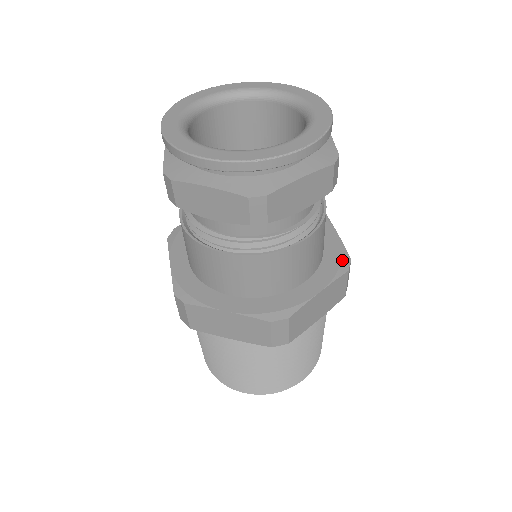
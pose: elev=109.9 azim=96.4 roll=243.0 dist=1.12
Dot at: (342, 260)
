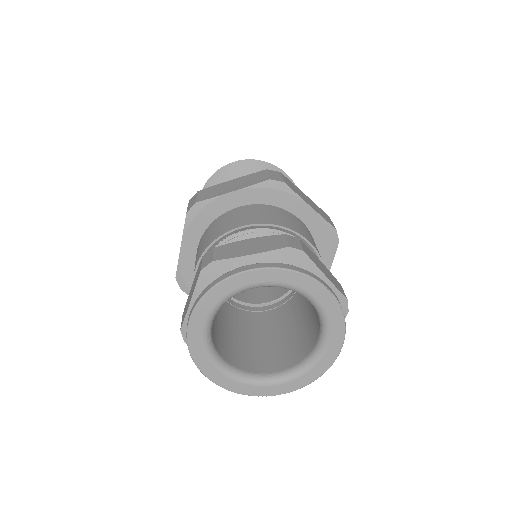
Dot at: occluded
